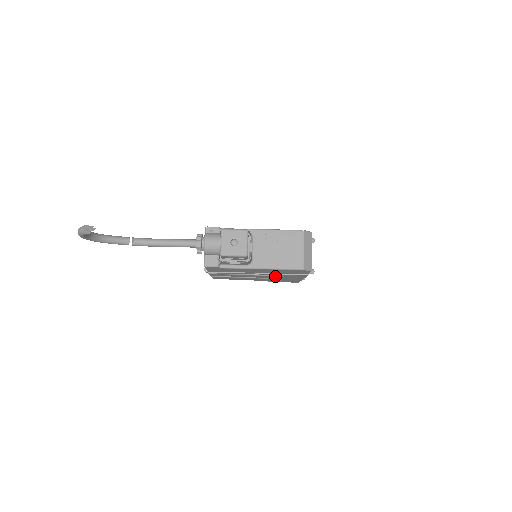
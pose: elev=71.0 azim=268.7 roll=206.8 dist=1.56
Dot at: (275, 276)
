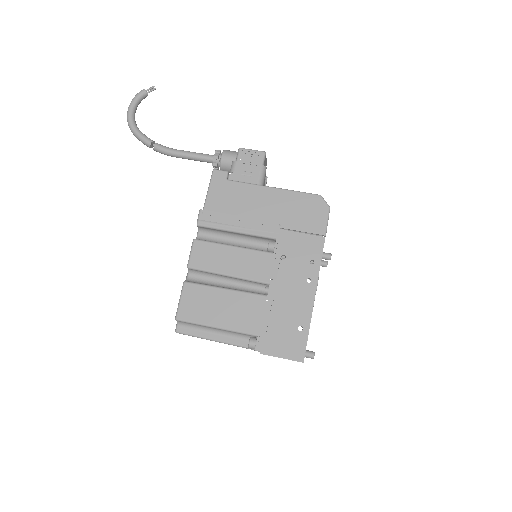
Dot at: (279, 257)
